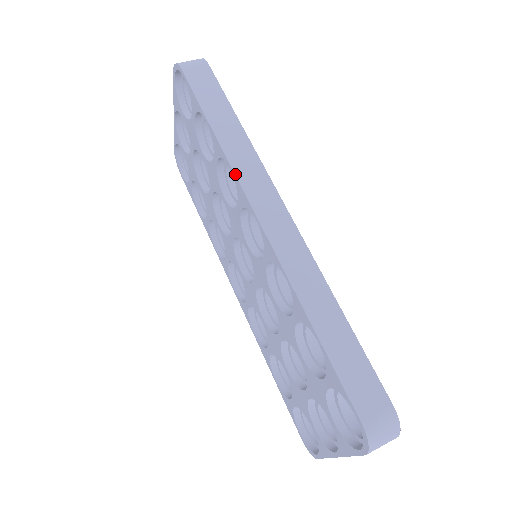
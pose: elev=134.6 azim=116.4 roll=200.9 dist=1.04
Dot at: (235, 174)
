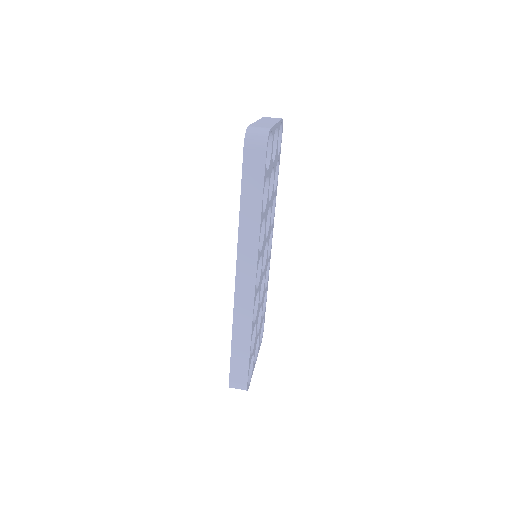
Dot at: (237, 247)
